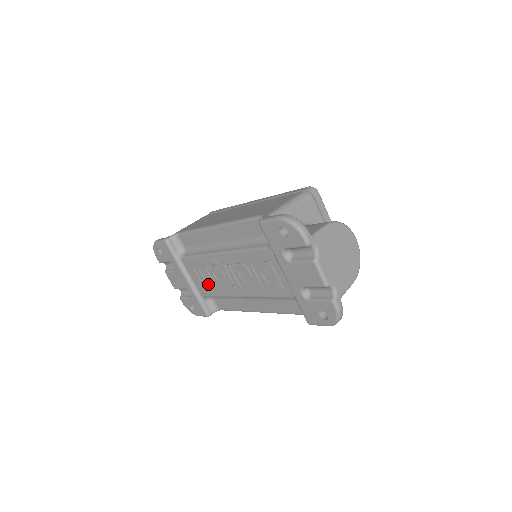
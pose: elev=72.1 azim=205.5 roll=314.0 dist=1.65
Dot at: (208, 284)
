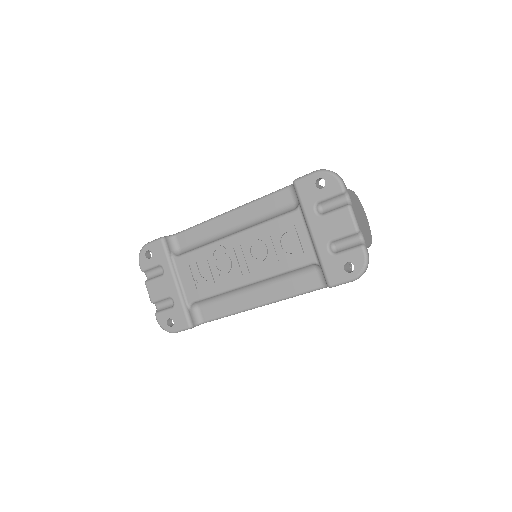
Dot at: (203, 282)
